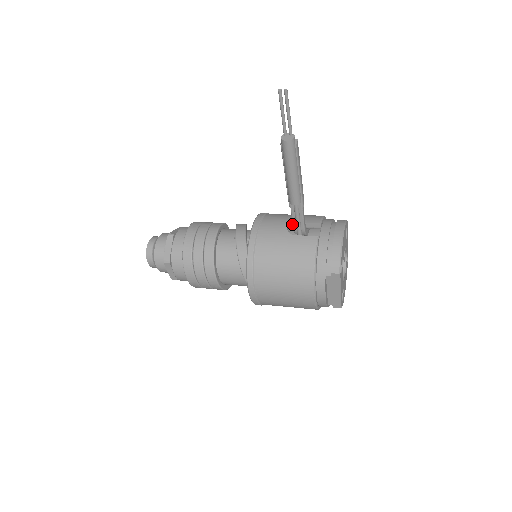
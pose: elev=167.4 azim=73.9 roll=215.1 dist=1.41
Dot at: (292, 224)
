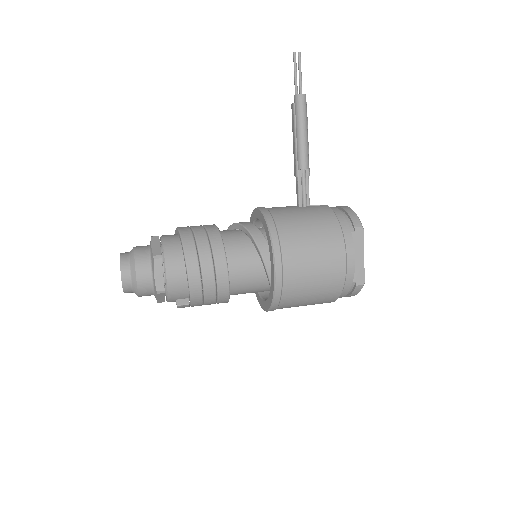
Dot at: occluded
